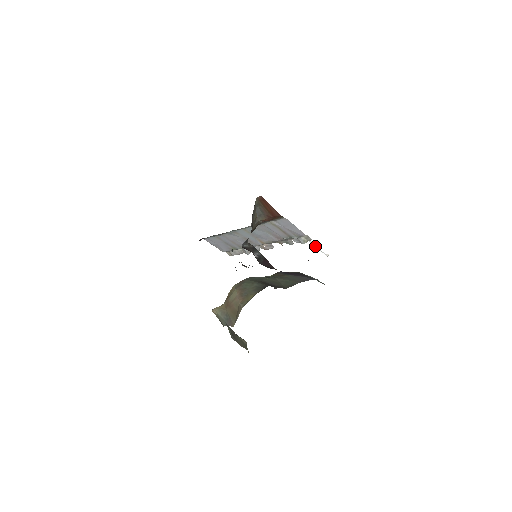
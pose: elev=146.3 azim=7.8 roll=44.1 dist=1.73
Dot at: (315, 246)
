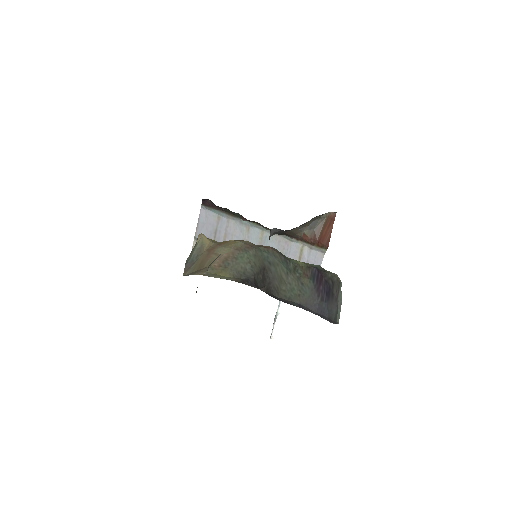
Dot at: (276, 318)
